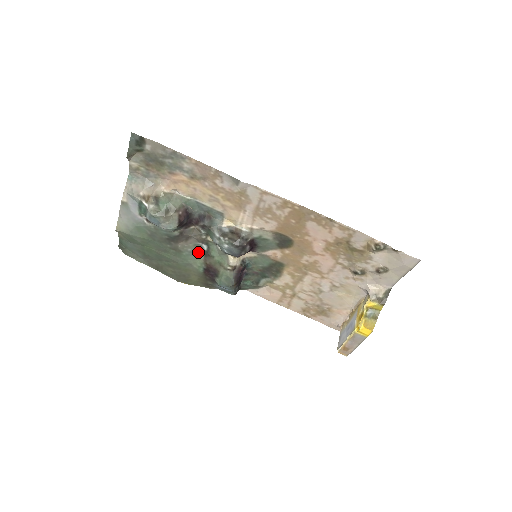
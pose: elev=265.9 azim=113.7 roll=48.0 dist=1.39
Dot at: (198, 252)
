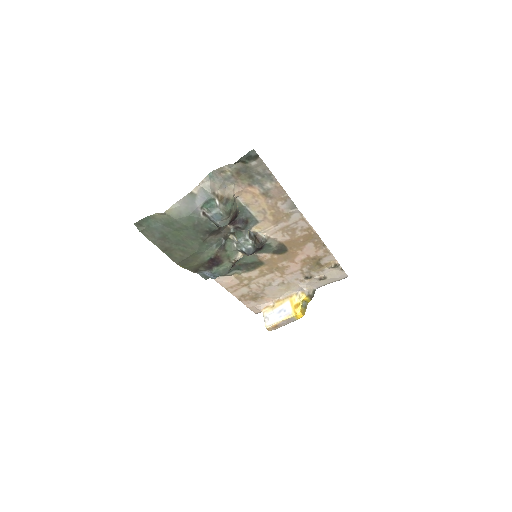
Dot at: (216, 245)
